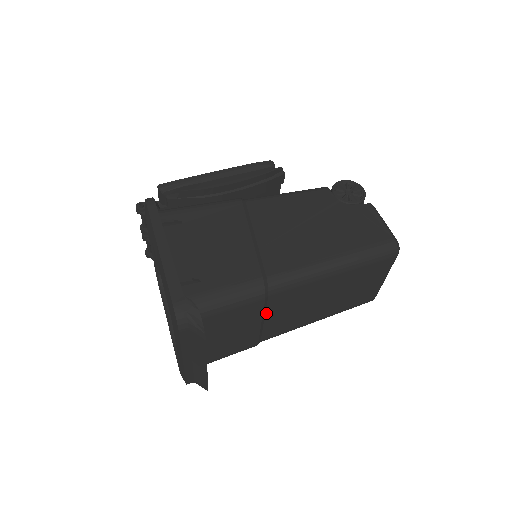
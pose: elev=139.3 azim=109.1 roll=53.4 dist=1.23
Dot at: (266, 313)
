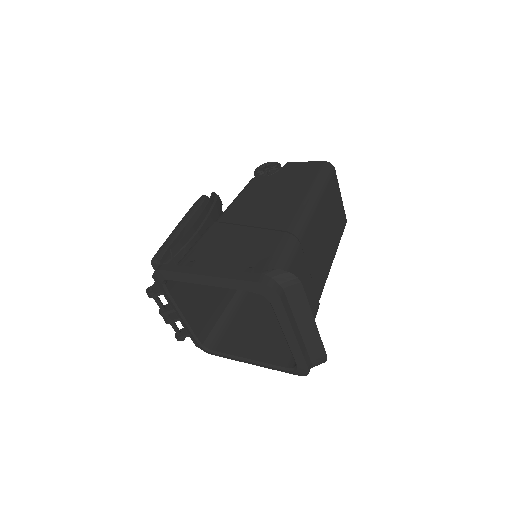
Dot at: (307, 263)
